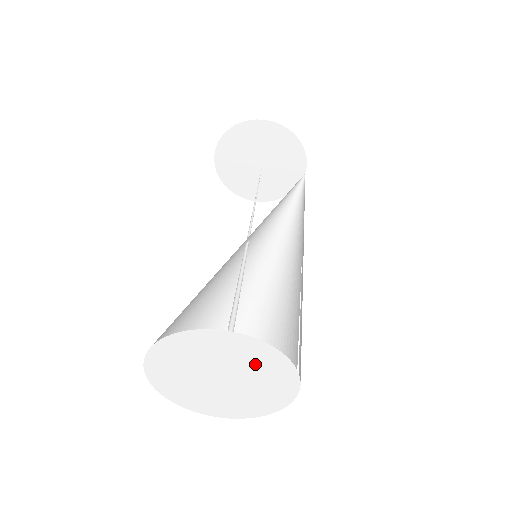
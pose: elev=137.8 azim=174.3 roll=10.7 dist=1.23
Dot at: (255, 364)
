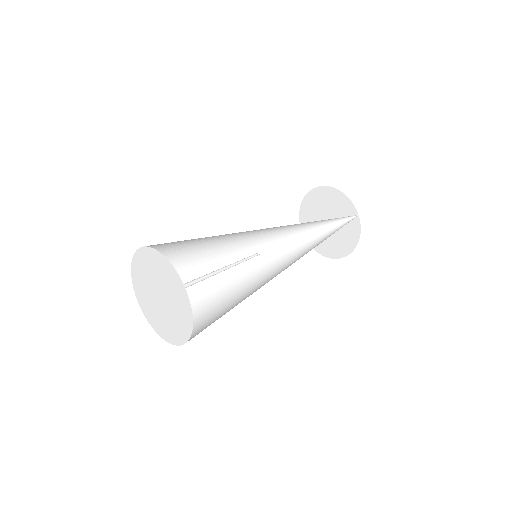
Dot at: (160, 272)
